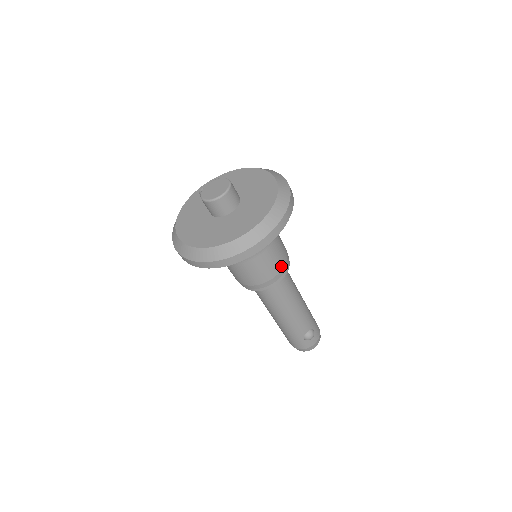
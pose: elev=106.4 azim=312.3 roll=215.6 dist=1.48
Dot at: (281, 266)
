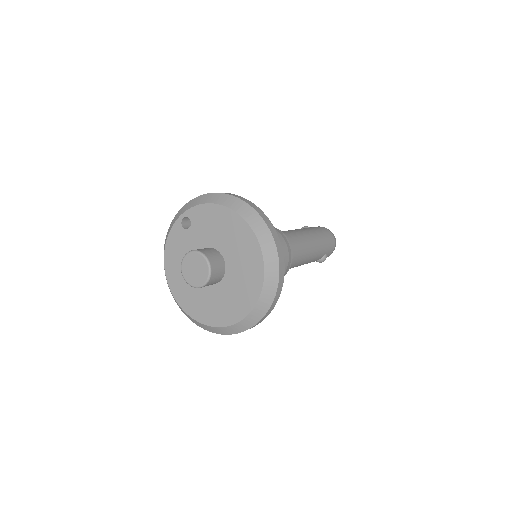
Dot at: occluded
